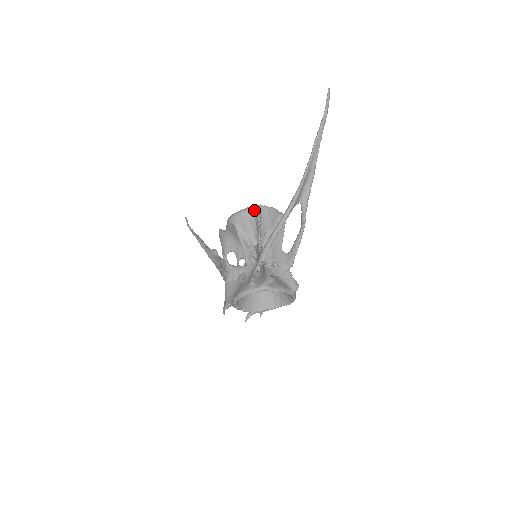
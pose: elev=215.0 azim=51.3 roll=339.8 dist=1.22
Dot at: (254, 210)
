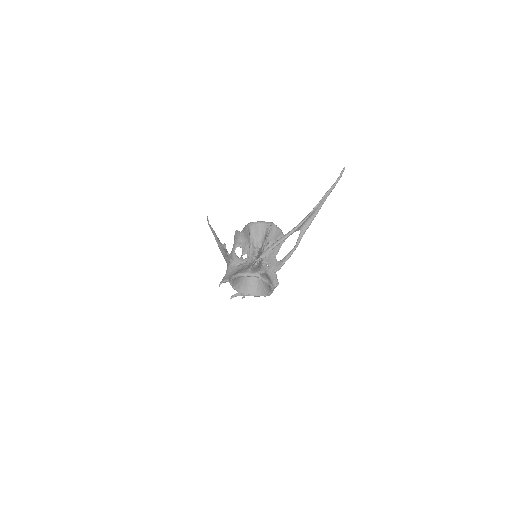
Dot at: (267, 224)
